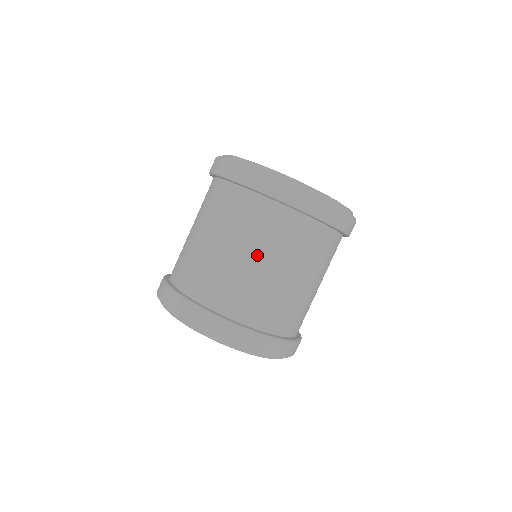
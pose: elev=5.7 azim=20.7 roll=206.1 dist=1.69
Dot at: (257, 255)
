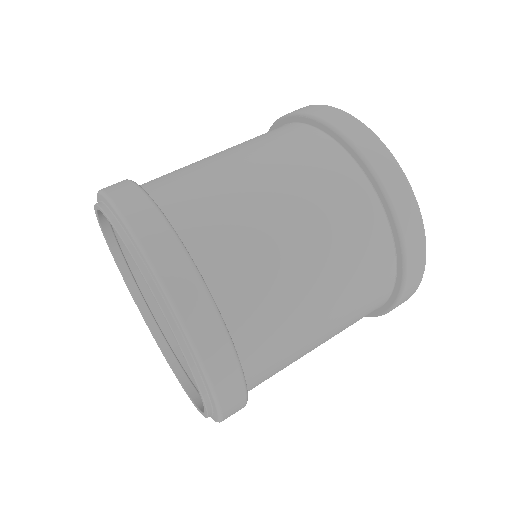
Dot at: occluded
